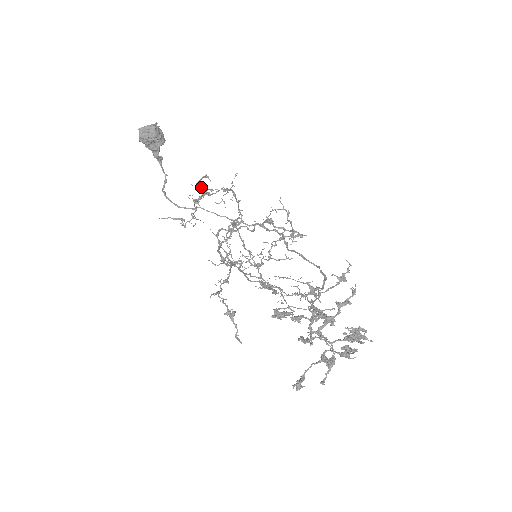
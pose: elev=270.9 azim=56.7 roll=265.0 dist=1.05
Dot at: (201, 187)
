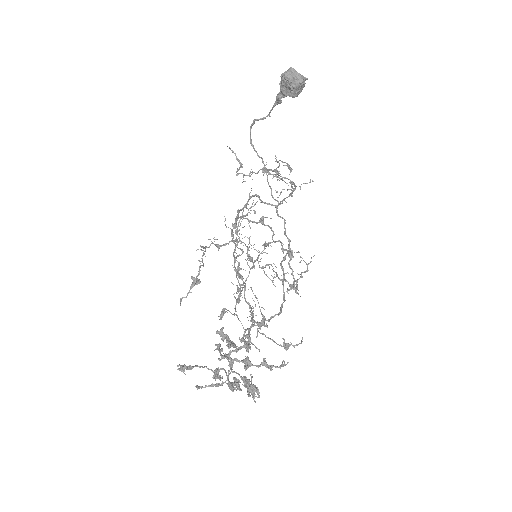
Dot at: (279, 171)
